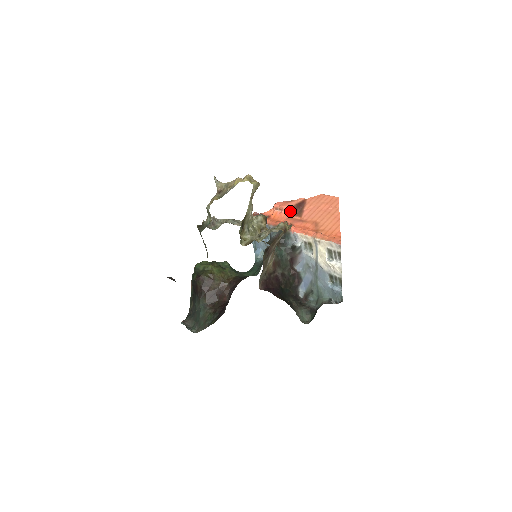
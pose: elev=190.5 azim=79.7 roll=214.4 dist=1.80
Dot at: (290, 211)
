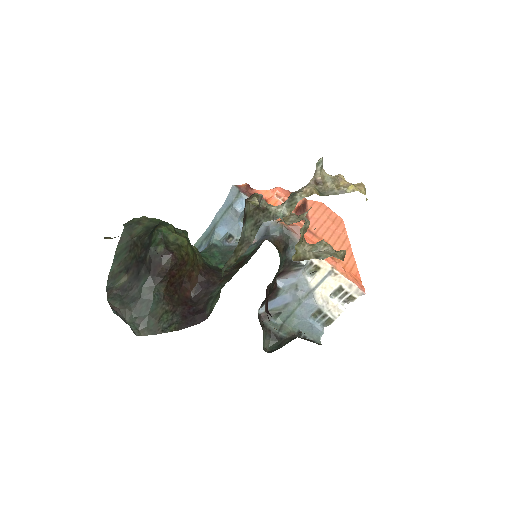
Dot at: (296, 210)
